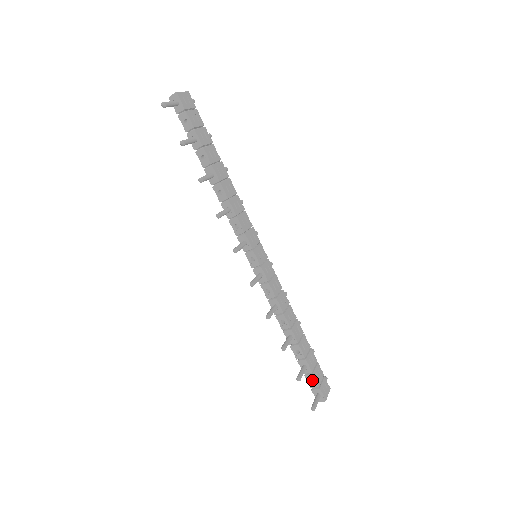
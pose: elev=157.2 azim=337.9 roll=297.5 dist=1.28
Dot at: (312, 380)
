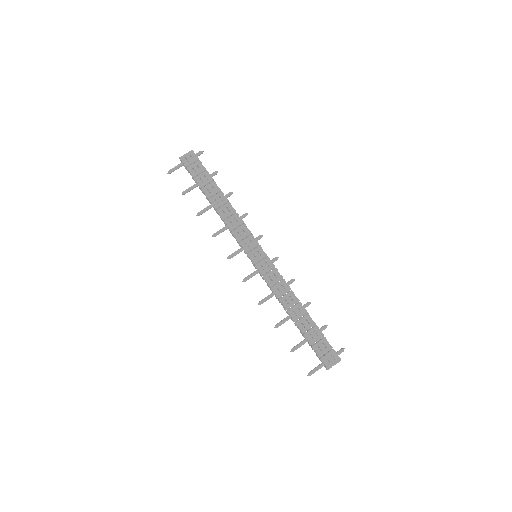
Dot at: (318, 351)
